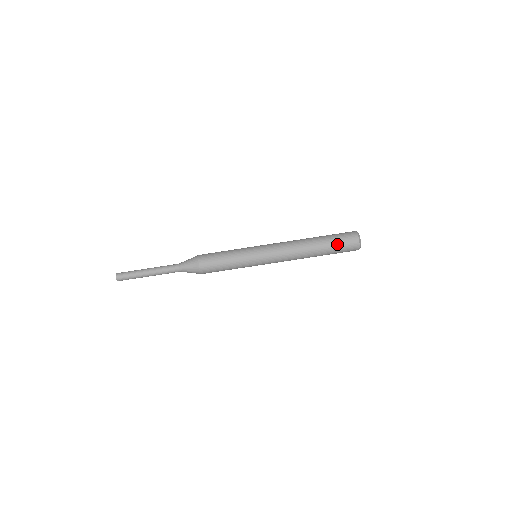
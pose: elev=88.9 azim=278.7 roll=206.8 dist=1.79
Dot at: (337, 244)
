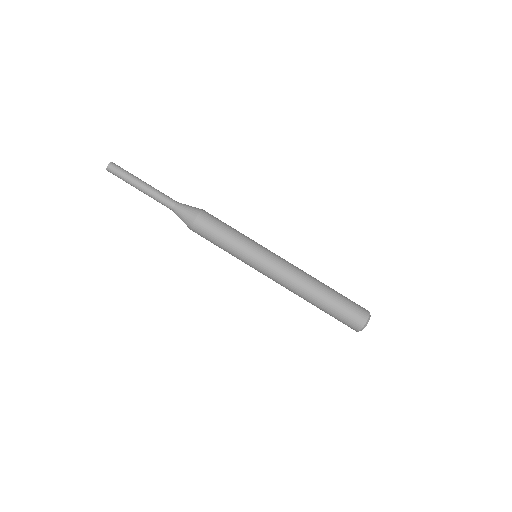
Dot at: (343, 308)
